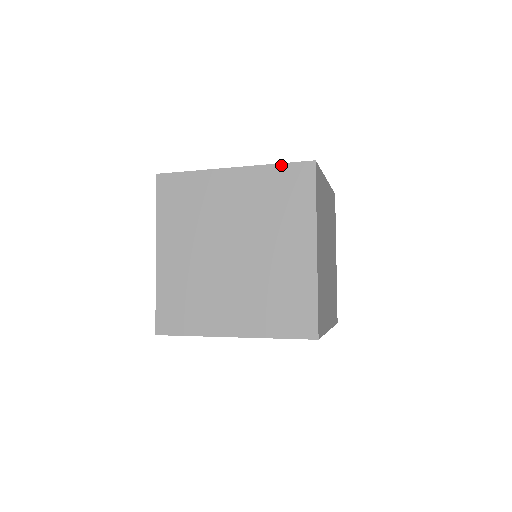
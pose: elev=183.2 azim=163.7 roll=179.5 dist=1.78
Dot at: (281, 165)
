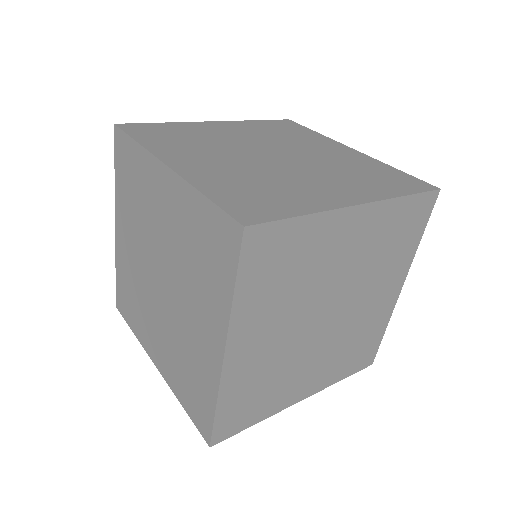
Dot at: (411, 197)
